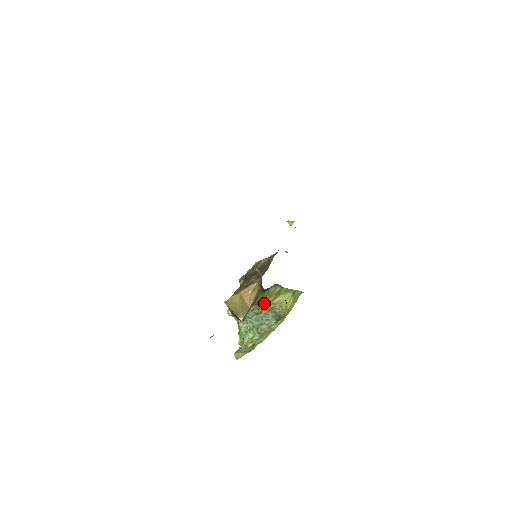
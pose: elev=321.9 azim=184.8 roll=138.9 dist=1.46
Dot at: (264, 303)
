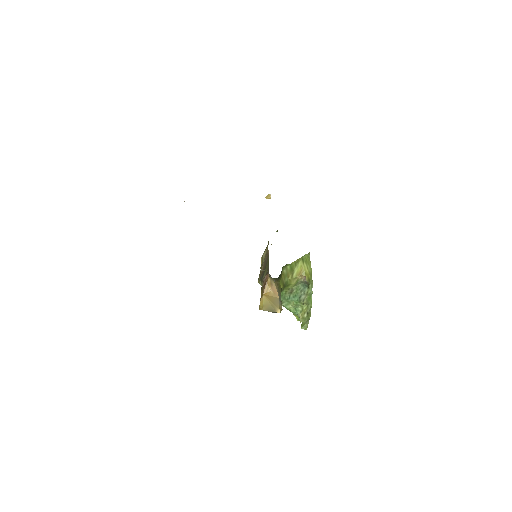
Dot at: (288, 283)
